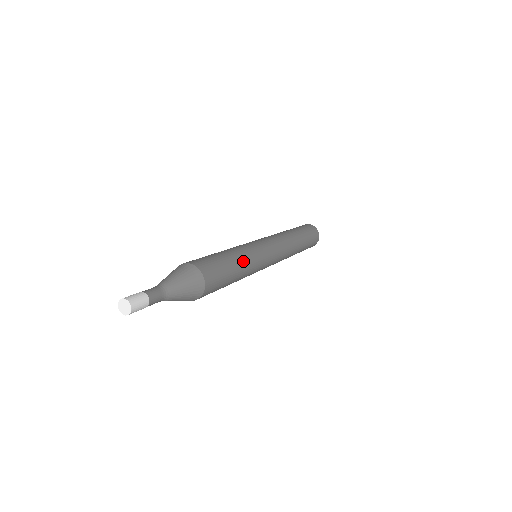
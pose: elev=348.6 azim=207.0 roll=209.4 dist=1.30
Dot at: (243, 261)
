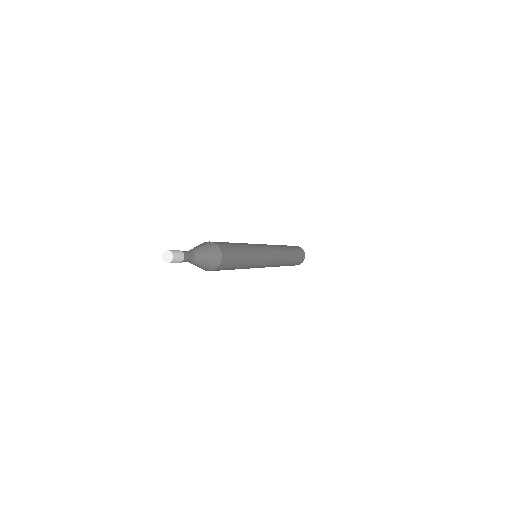
Dot at: (244, 245)
